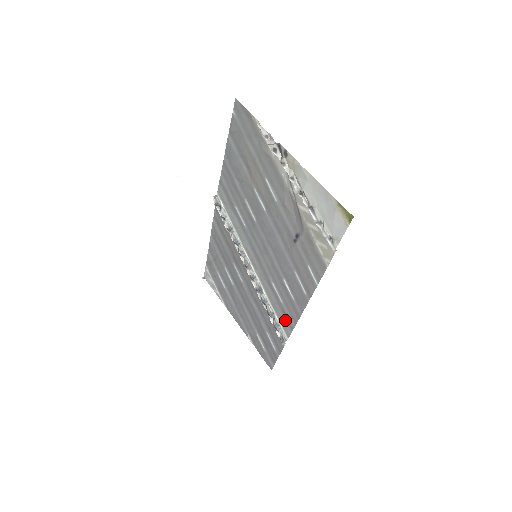
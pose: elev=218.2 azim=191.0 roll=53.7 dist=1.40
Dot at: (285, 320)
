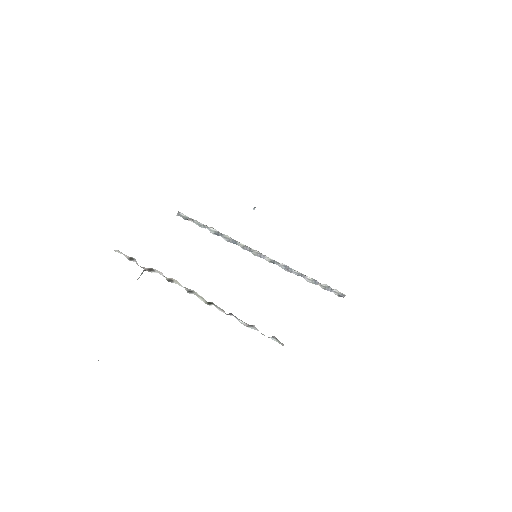
Dot at: occluded
